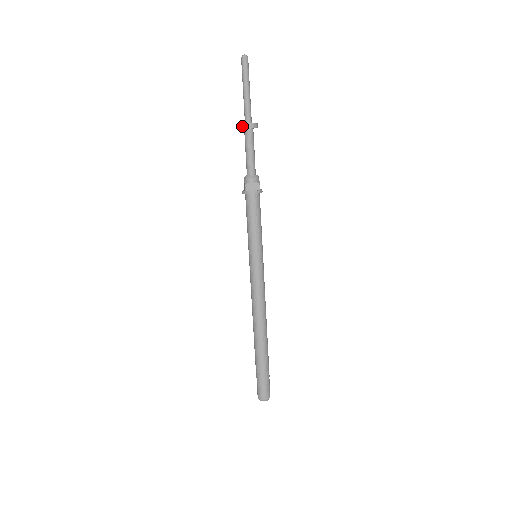
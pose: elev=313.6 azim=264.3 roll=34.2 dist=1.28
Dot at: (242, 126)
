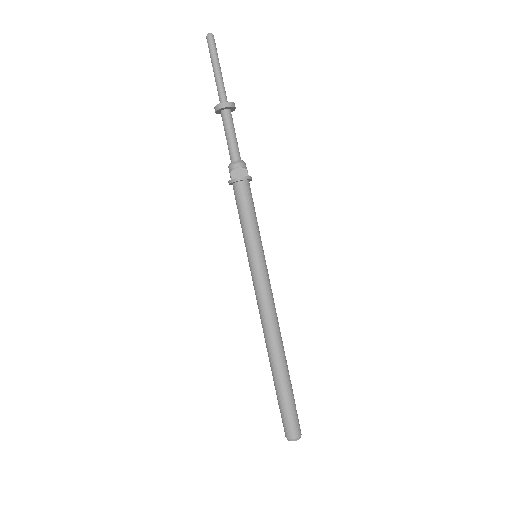
Dot at: (217, 107)
